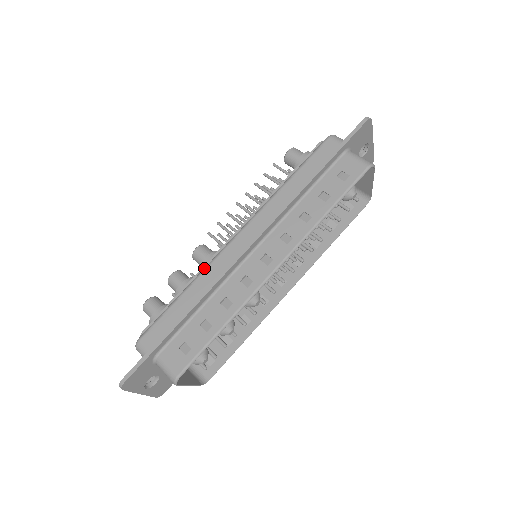
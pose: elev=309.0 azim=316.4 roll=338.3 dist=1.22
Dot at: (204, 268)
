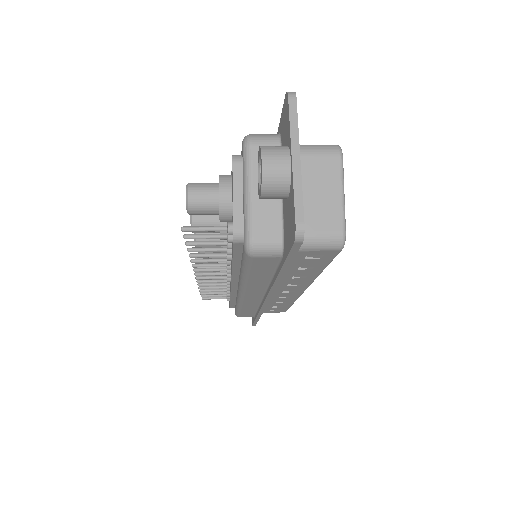
Dot at: occluded
